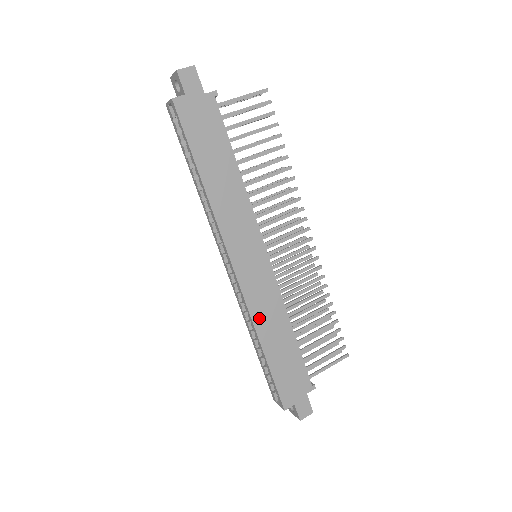
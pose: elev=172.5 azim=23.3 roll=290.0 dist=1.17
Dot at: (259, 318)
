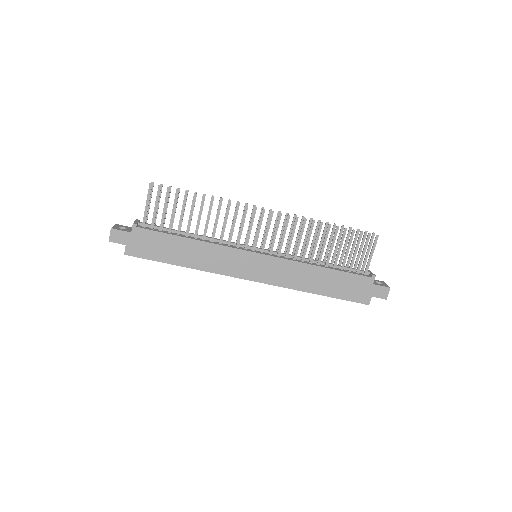
Dot at: (294, 284)
